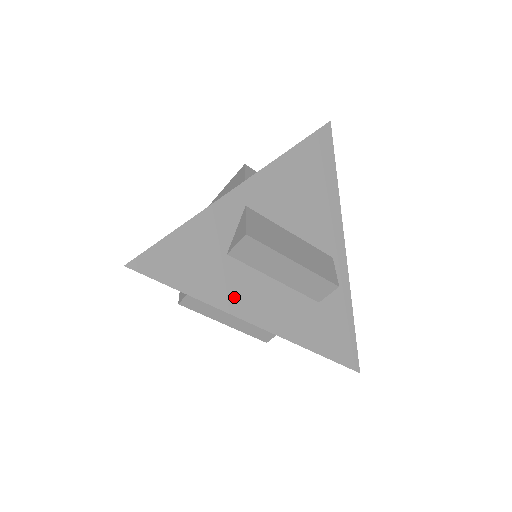
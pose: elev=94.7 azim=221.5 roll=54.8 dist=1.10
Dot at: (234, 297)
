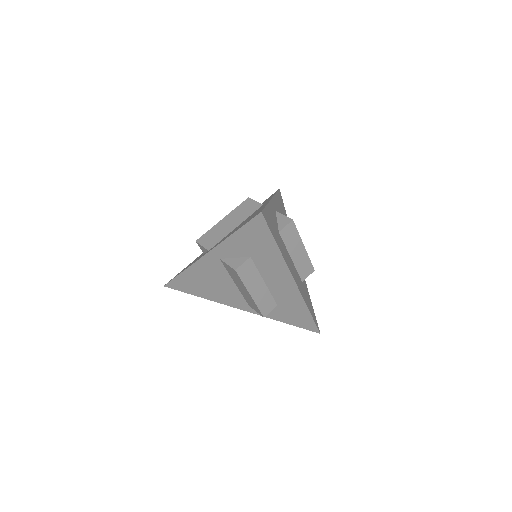
Dot at: (286, 258)
